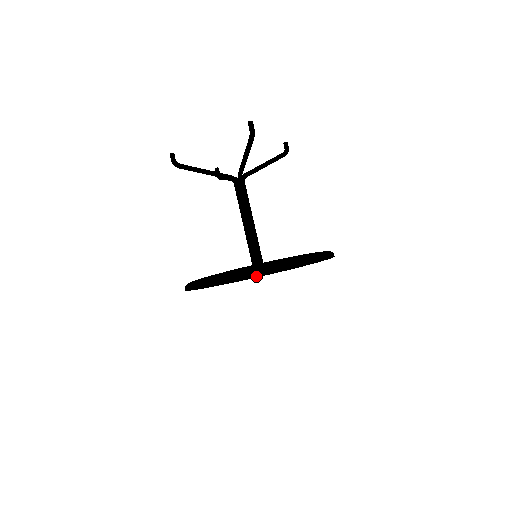
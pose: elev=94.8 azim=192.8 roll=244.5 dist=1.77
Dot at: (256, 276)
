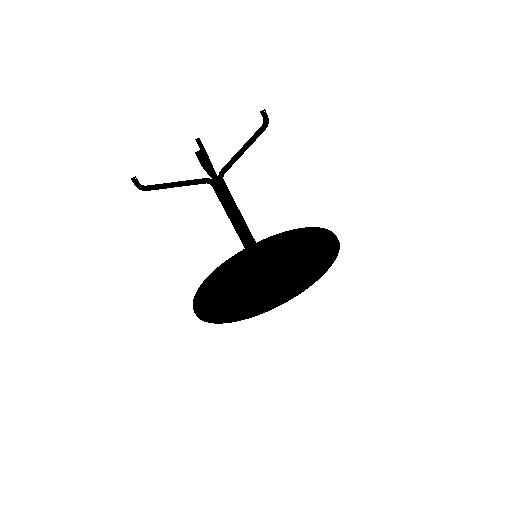
Dot at: occluded
